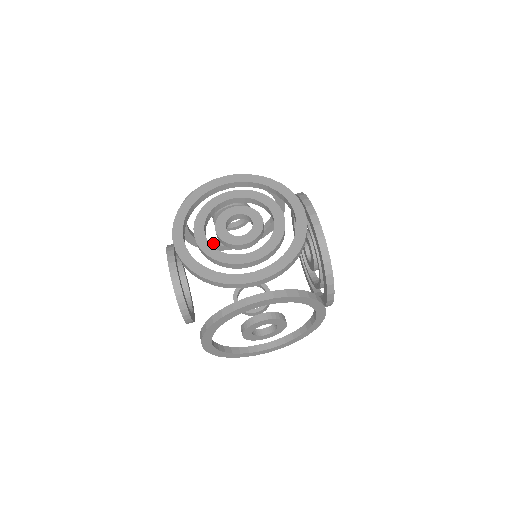
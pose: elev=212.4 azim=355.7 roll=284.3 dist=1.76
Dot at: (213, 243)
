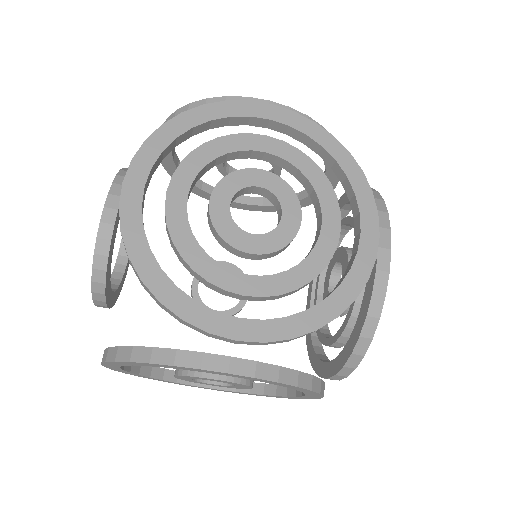
Dot at: (202, 185)
